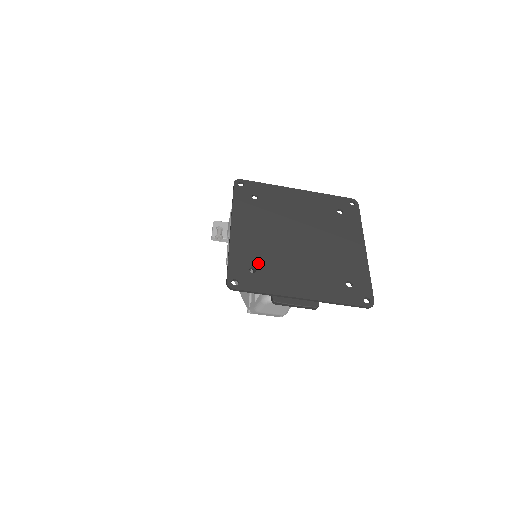
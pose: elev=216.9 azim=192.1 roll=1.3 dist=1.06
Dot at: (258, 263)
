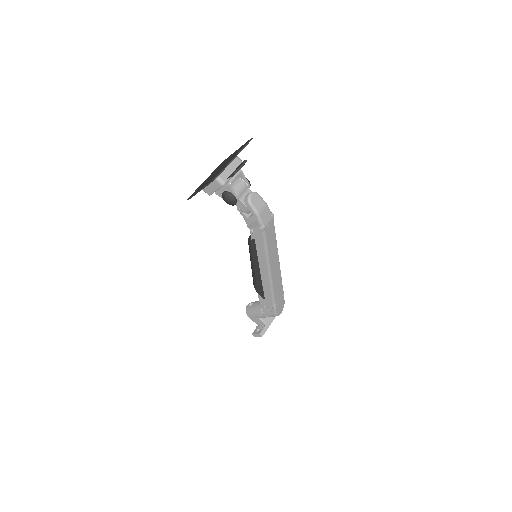
Dot at: (215, 175)
